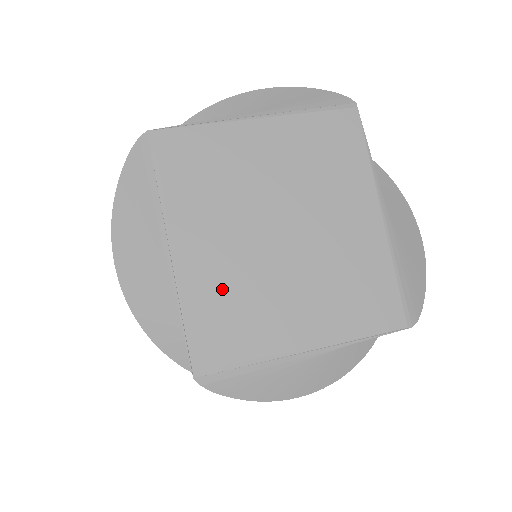
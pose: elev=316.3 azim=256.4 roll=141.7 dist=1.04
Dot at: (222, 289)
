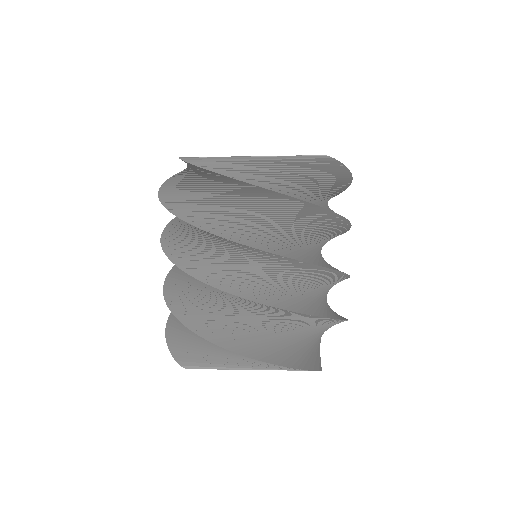
Dot at: occluded
